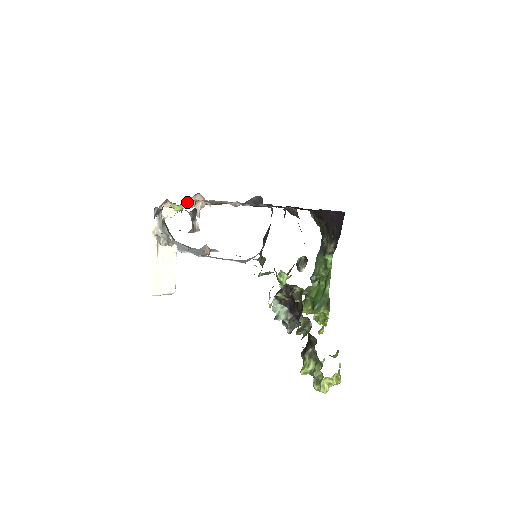
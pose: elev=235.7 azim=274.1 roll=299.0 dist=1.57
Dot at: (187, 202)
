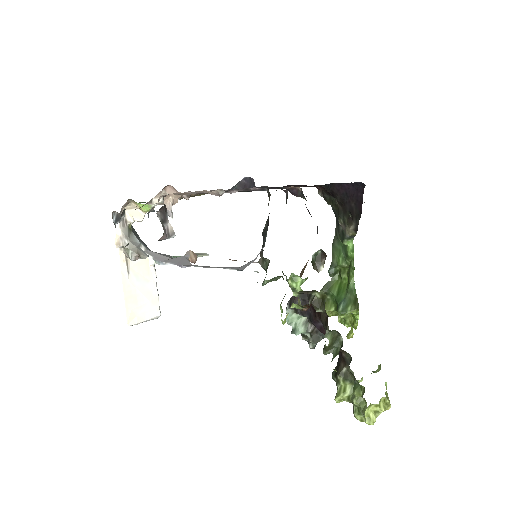
Dot at: (155, 199)
